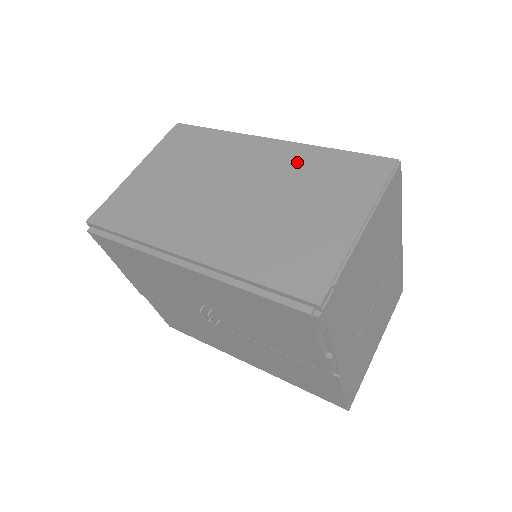
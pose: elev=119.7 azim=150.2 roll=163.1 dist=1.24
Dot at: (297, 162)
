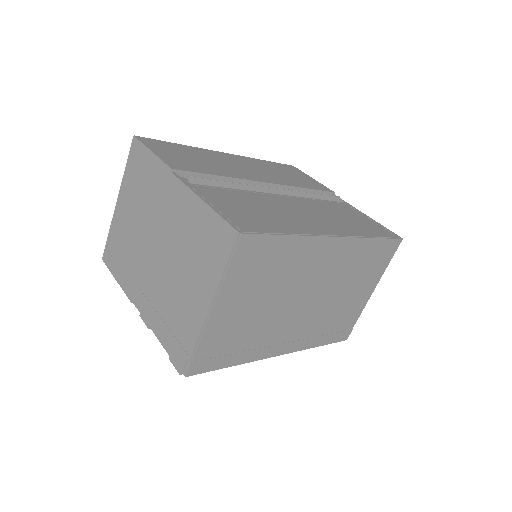
Dot at: (351, 258)
